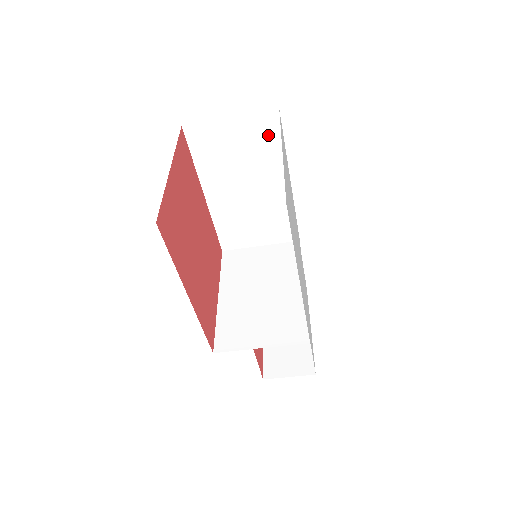
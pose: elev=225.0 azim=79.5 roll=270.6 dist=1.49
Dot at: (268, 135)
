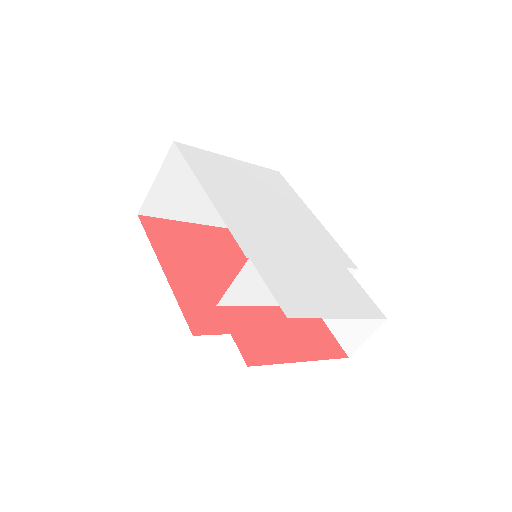
Dot at: occluded
